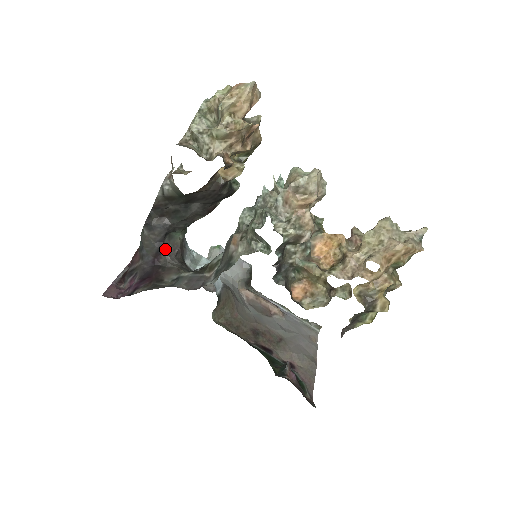
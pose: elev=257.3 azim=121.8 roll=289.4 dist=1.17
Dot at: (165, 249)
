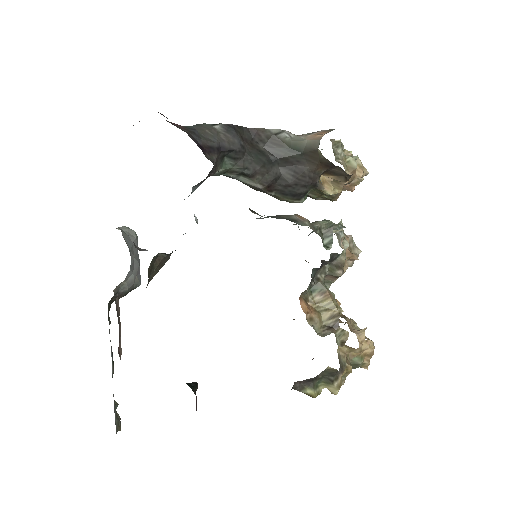
Dot at: (217, 156)
